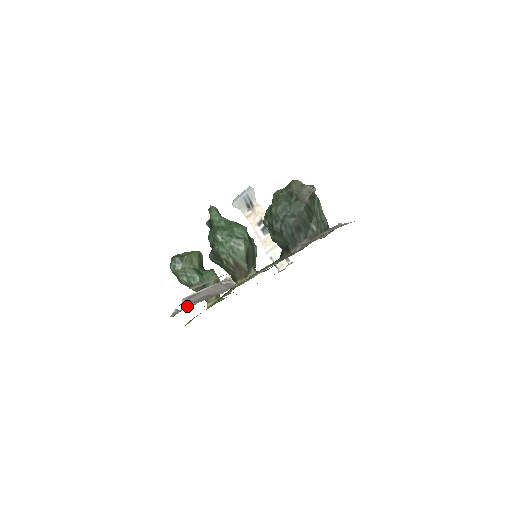
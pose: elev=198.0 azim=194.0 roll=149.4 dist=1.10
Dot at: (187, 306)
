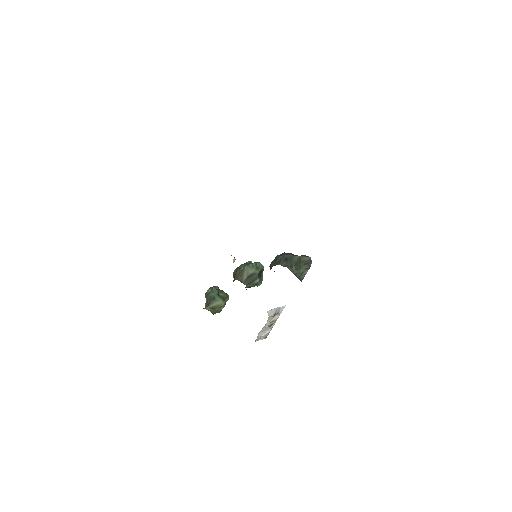
Dot at: occluded
